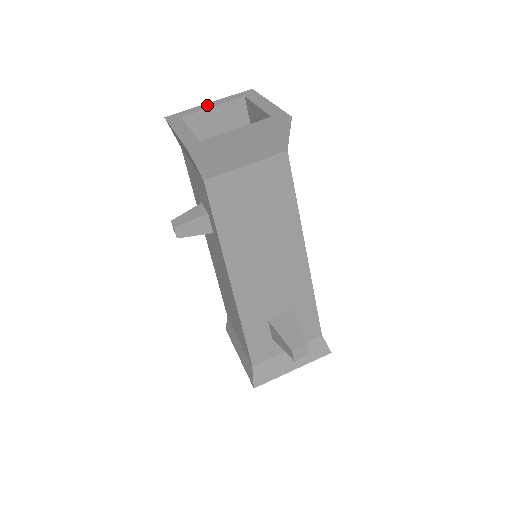
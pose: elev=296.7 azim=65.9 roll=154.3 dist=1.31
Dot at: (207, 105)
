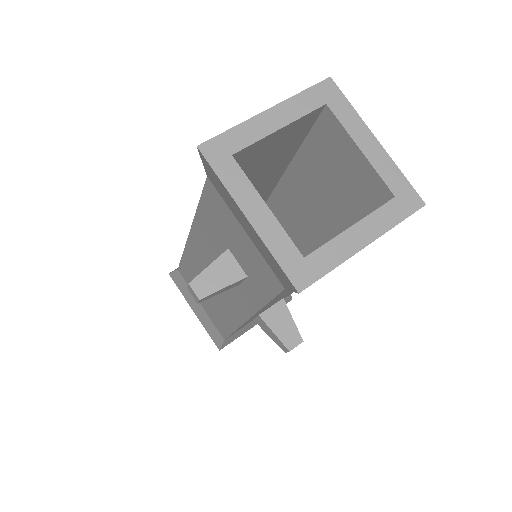
Dot at: (268, 120)
